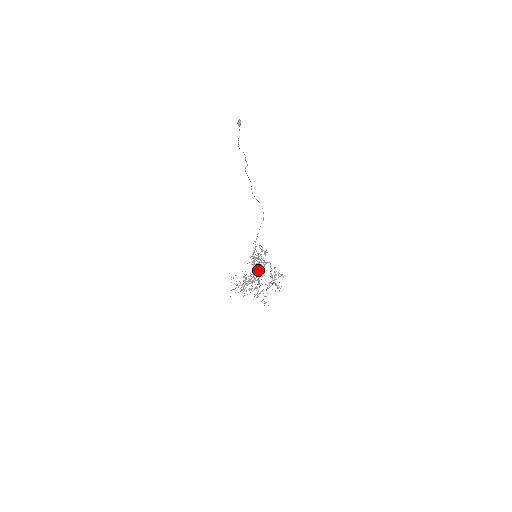
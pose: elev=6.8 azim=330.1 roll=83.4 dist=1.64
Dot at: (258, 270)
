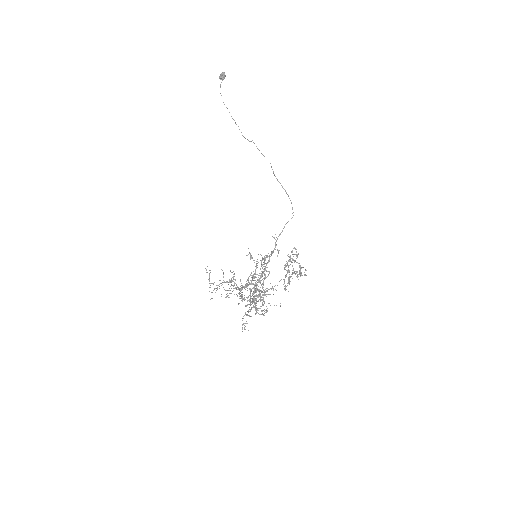
Dot at: (284, 279)
